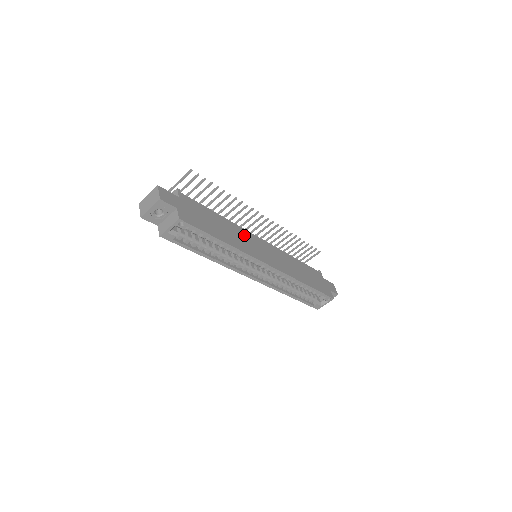
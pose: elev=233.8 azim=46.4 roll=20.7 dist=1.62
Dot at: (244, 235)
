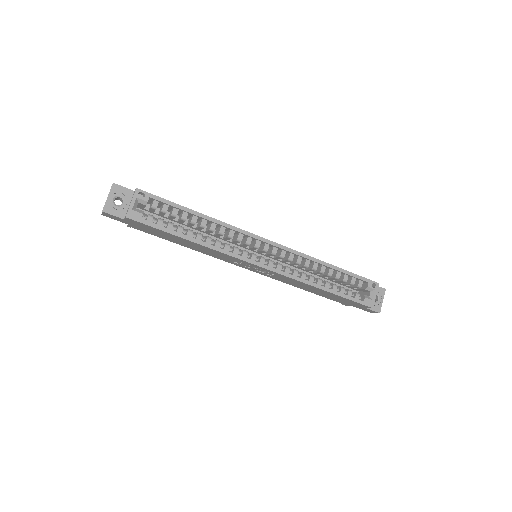
Dot at: occluded
